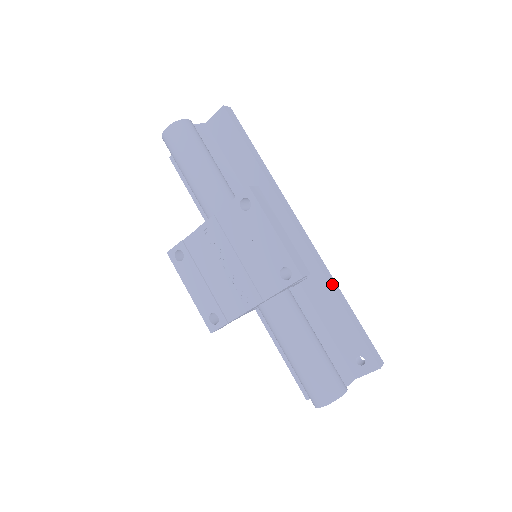
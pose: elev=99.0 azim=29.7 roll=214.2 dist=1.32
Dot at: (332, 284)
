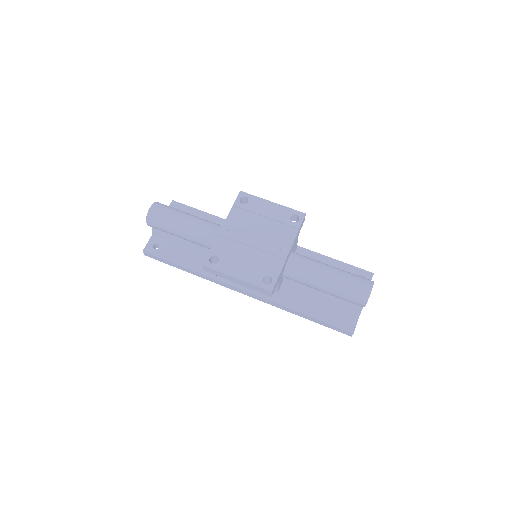
Dot at: (310, 251)
